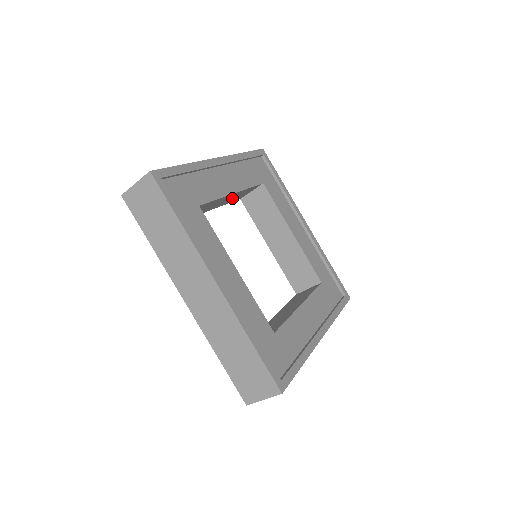
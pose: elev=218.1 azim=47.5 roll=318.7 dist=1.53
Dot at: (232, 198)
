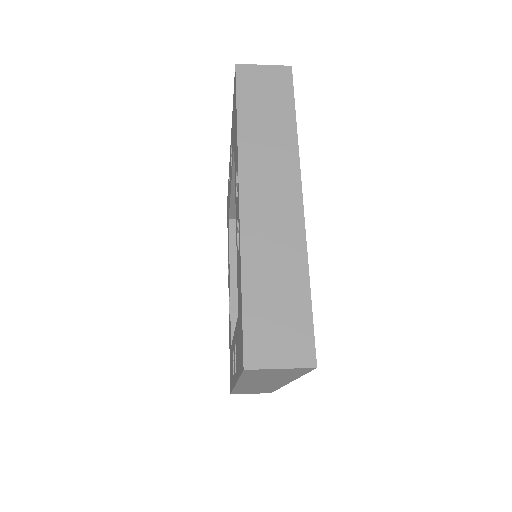
Dot at: occluded
